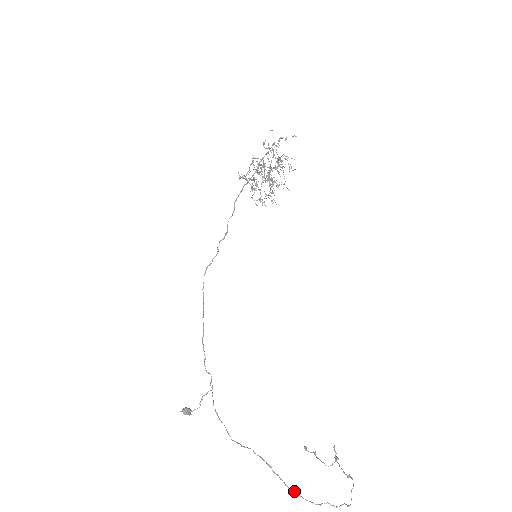
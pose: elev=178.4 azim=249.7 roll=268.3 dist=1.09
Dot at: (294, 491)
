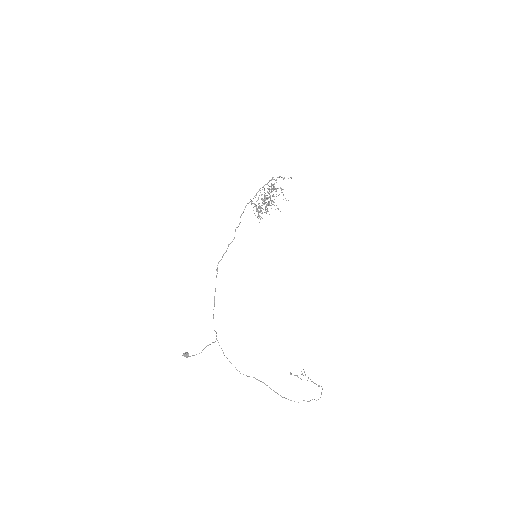
Dot at: occluded
